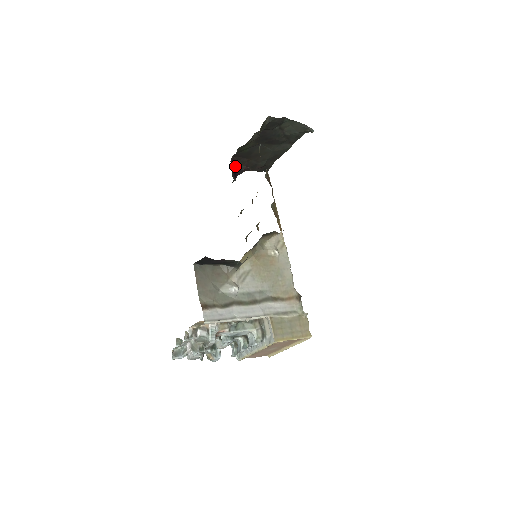
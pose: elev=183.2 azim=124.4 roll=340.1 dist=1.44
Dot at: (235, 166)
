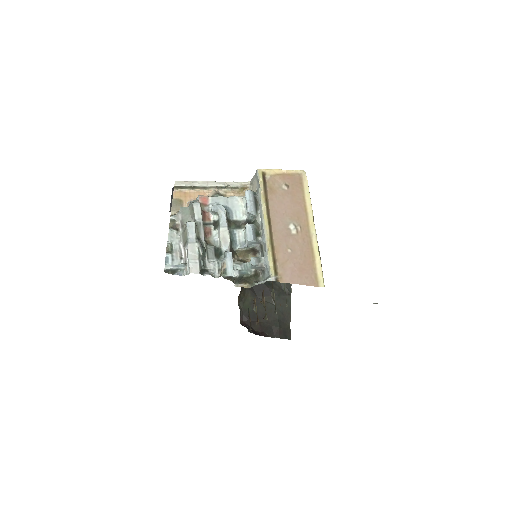
Dot at: occluded
